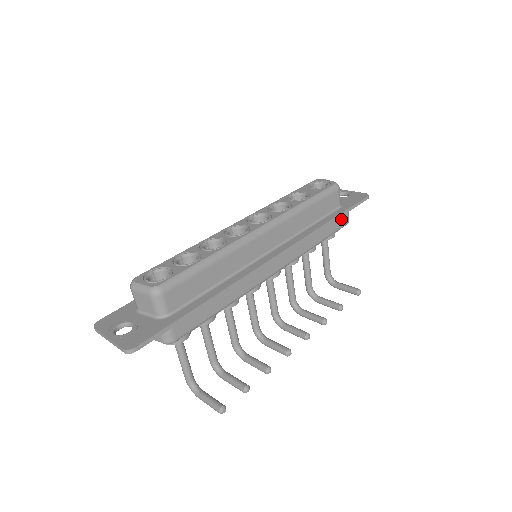
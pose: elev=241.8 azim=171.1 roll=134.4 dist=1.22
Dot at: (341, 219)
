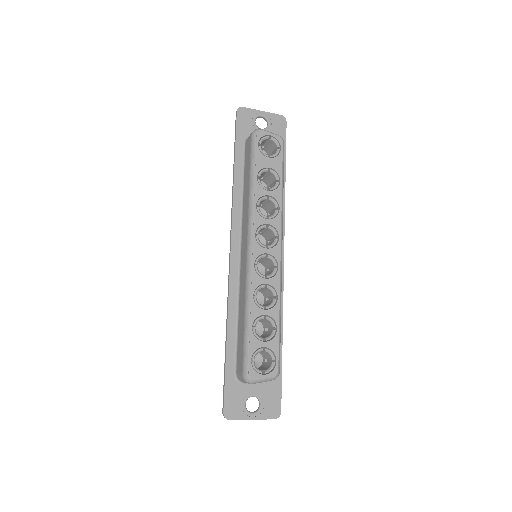
Dot at: occluded
